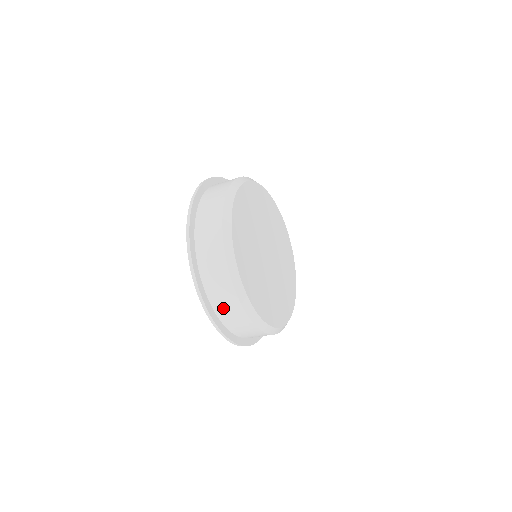
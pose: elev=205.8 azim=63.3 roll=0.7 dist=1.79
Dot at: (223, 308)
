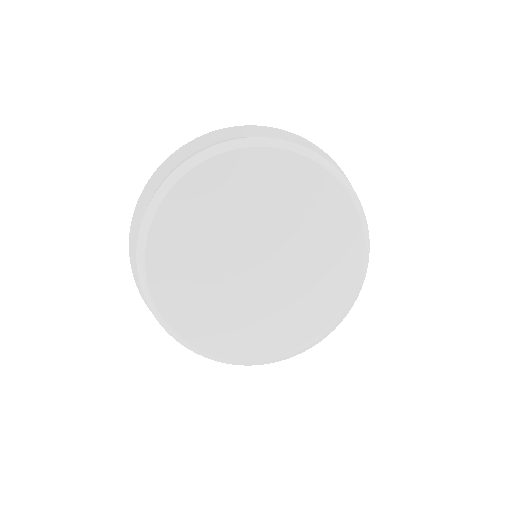
Dot at: occluded
